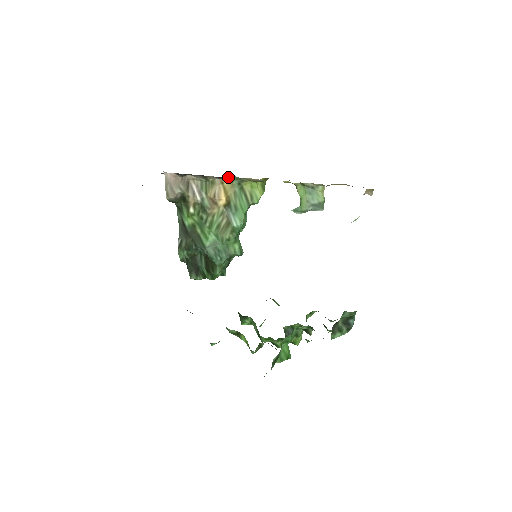
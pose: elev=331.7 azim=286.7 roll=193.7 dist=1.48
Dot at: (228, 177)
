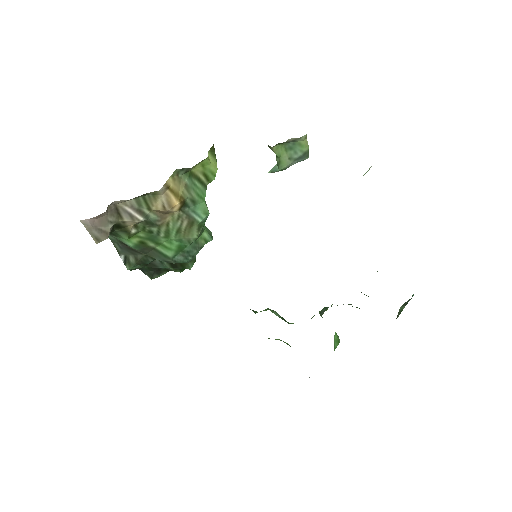
Dot at: (171, 175)
